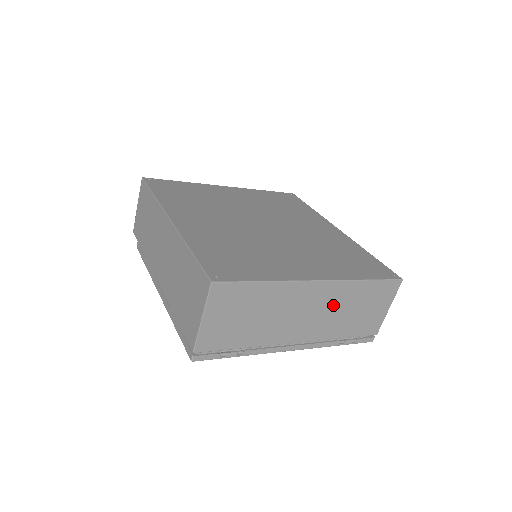
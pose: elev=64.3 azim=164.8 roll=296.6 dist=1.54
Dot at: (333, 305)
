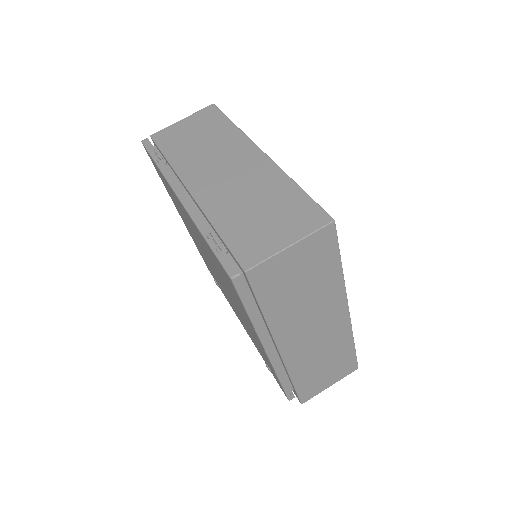
Dot at: (248, 182)
